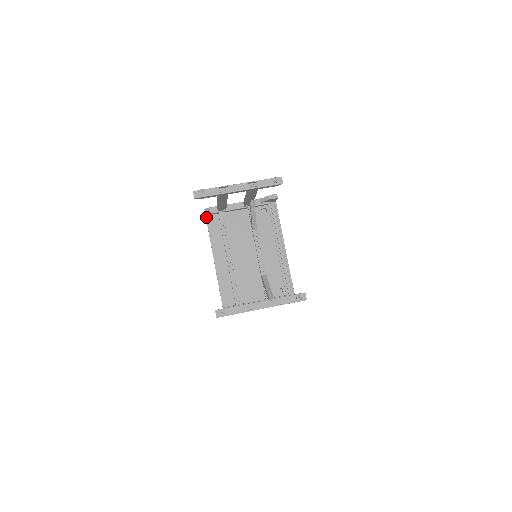
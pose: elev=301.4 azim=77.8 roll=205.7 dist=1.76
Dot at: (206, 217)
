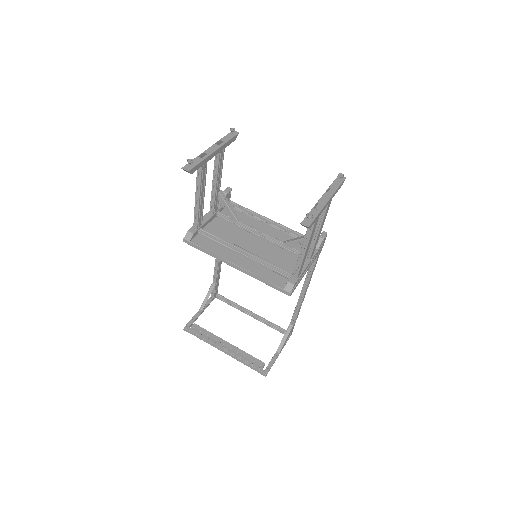
Dot at: (191, 242)
